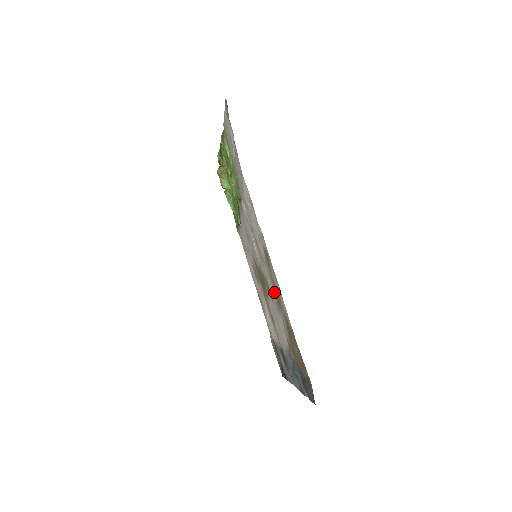
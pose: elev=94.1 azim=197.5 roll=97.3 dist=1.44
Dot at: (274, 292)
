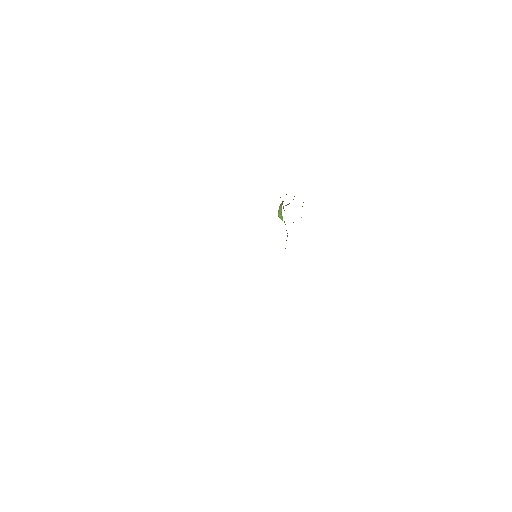
Dot at: occluded
